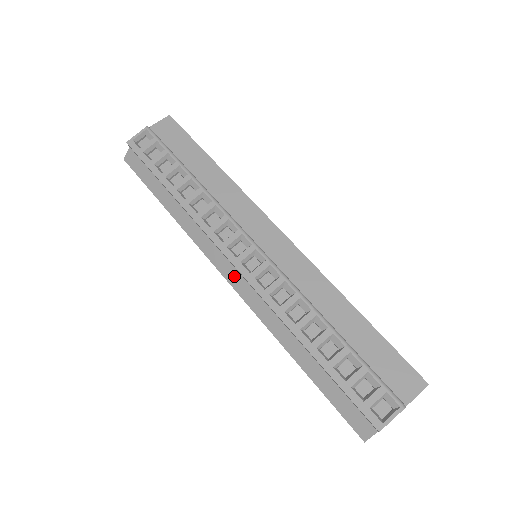
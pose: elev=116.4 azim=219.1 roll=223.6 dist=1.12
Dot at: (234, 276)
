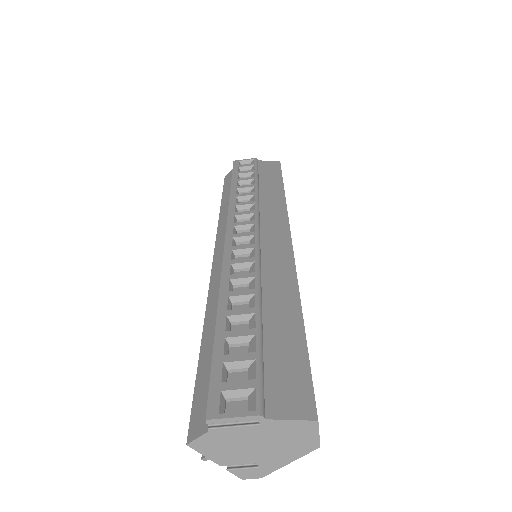
Dot at: (221, 253)
